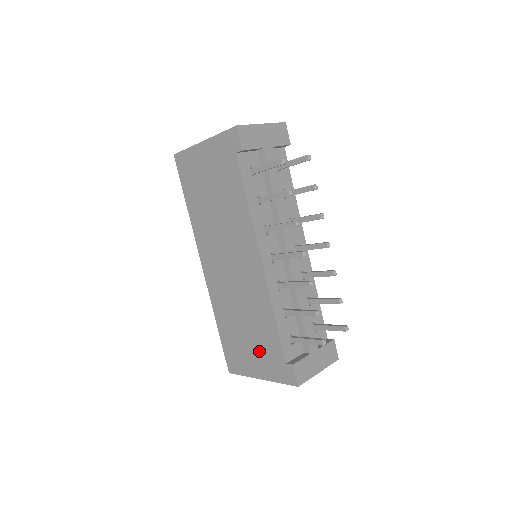
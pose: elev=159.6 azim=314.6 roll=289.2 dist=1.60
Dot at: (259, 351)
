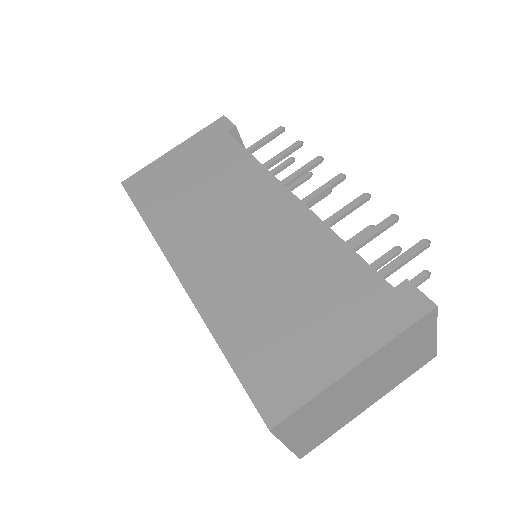
Dot at: (331, 313)
